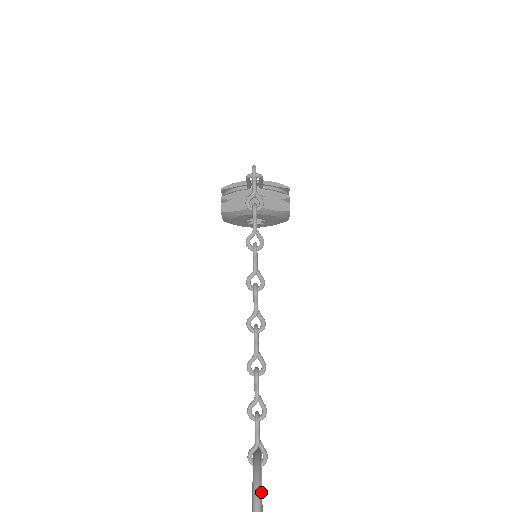
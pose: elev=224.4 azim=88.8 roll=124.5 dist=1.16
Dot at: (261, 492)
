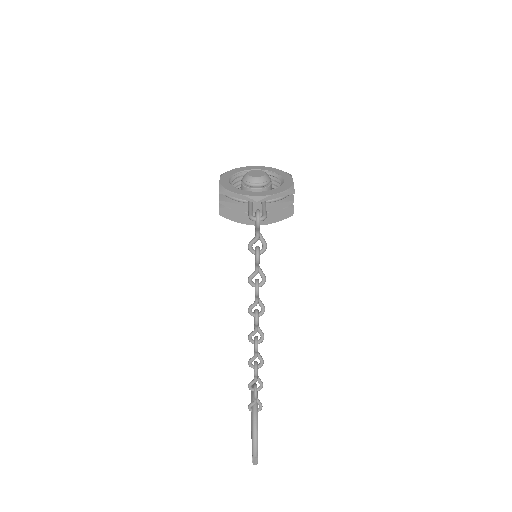
Dot at: occluded
